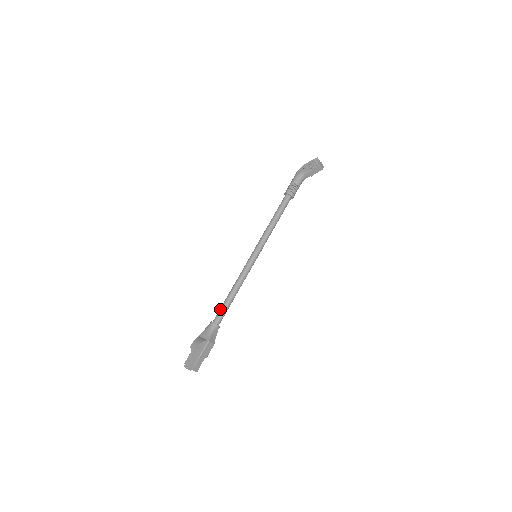
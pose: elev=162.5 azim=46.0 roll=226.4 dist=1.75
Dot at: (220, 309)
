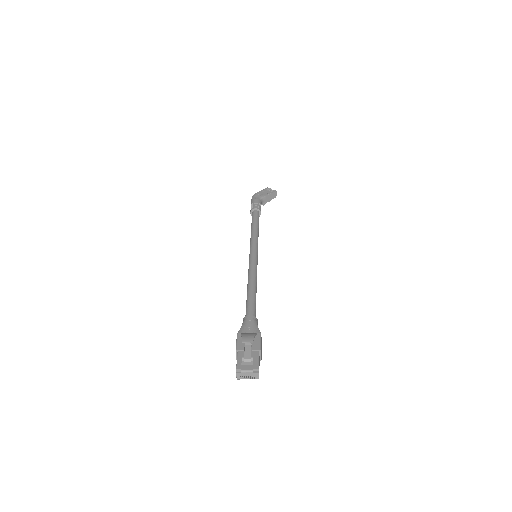
Dot at: (249, 302)
